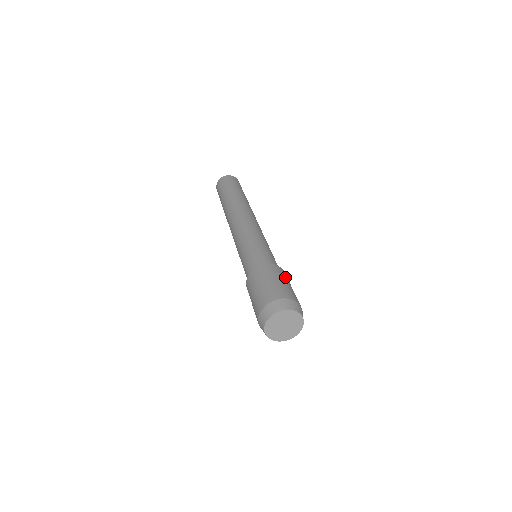
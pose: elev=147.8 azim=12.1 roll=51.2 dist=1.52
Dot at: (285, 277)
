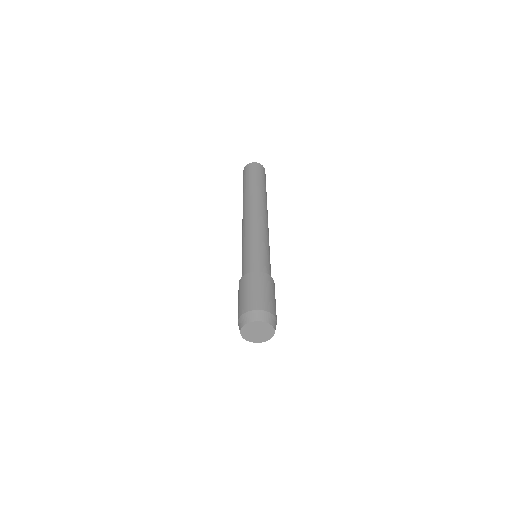
Dot at: occluded
